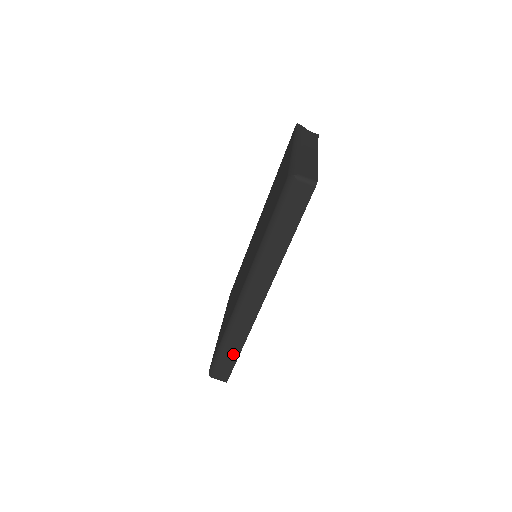
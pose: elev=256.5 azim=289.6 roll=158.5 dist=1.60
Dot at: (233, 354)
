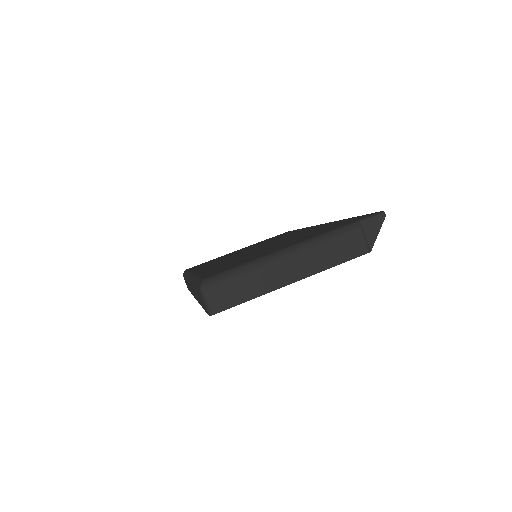
Dot at: occluded
